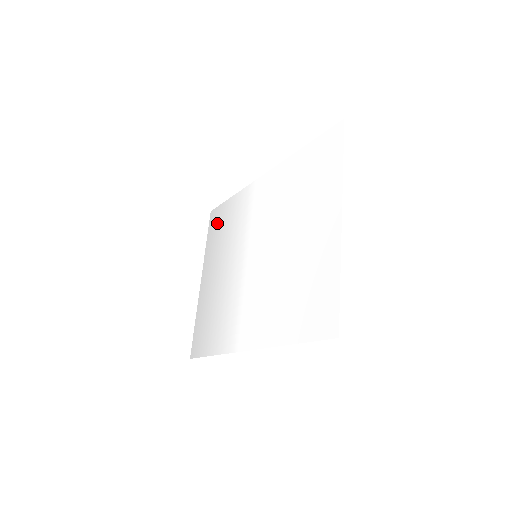
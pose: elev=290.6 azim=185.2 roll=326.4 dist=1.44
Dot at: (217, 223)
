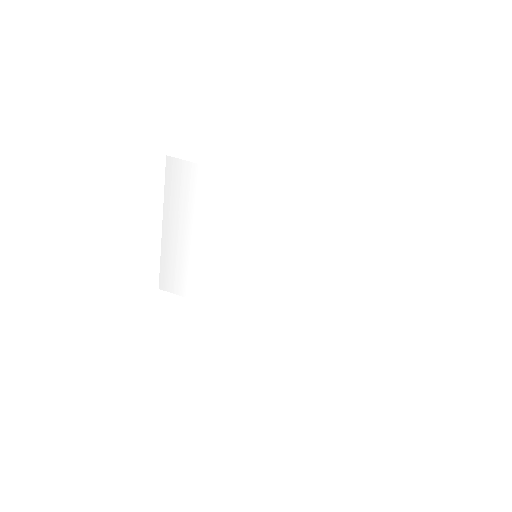
Dot at: (184, 182)
